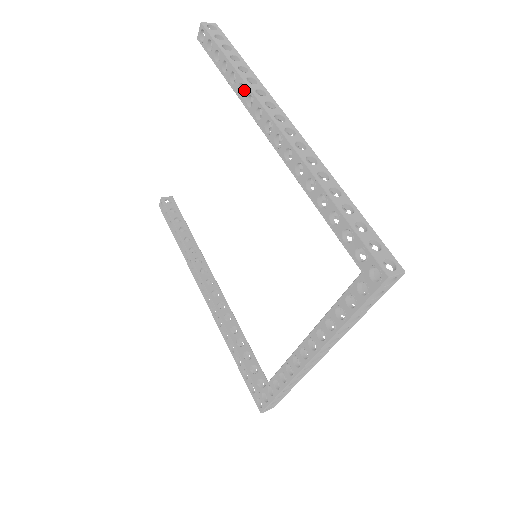
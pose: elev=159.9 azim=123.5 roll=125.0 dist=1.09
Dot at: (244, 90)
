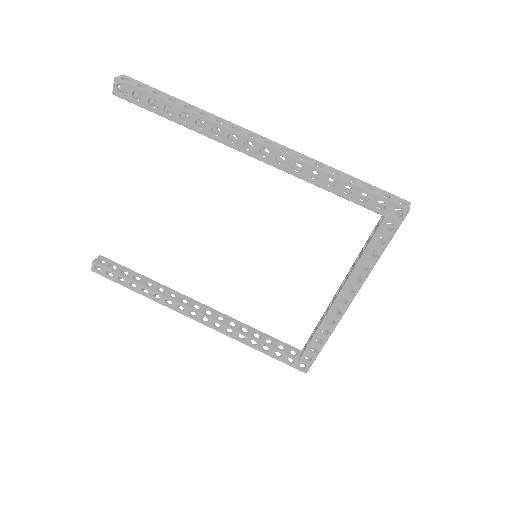
Dot at: (205, 124)
